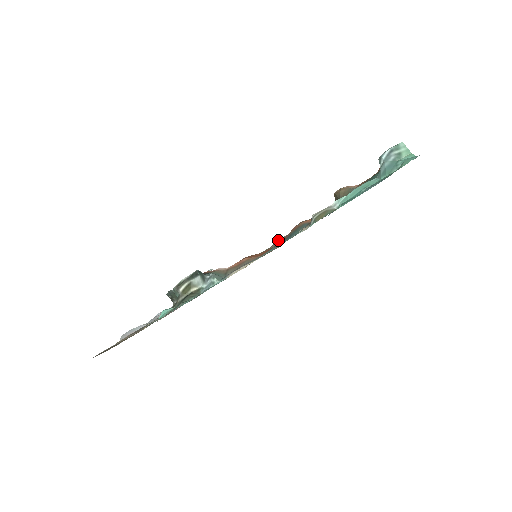
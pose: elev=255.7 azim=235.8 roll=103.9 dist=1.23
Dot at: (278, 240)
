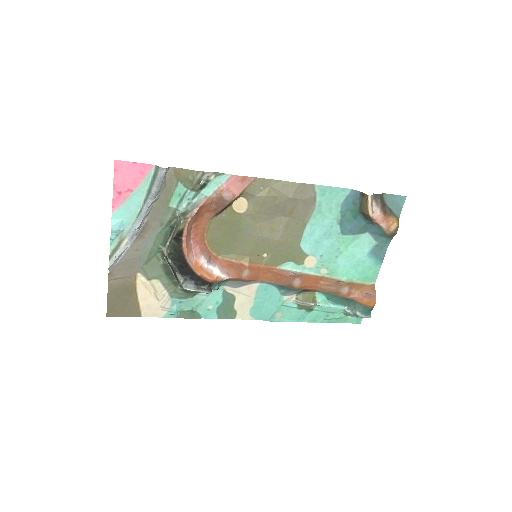
Dot at: (289, 200)
